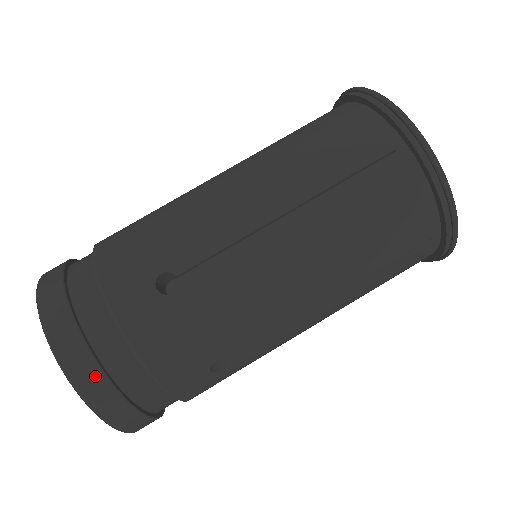
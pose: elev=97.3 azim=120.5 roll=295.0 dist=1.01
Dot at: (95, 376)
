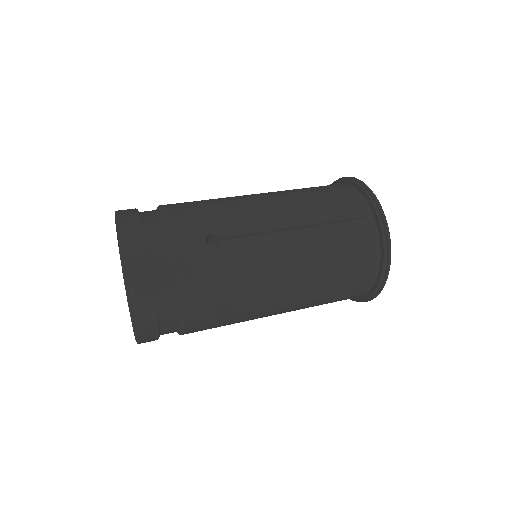
Dot at: (134, 217)
